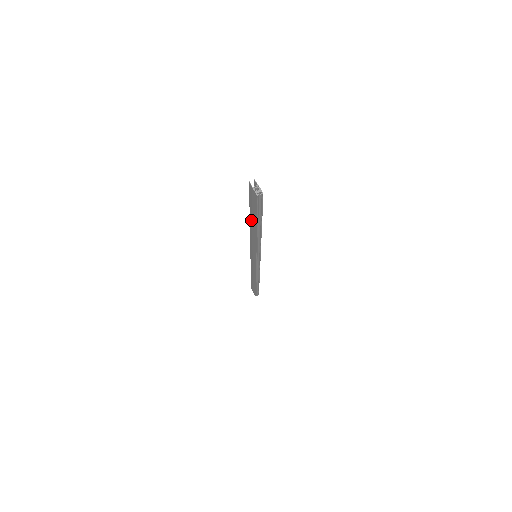
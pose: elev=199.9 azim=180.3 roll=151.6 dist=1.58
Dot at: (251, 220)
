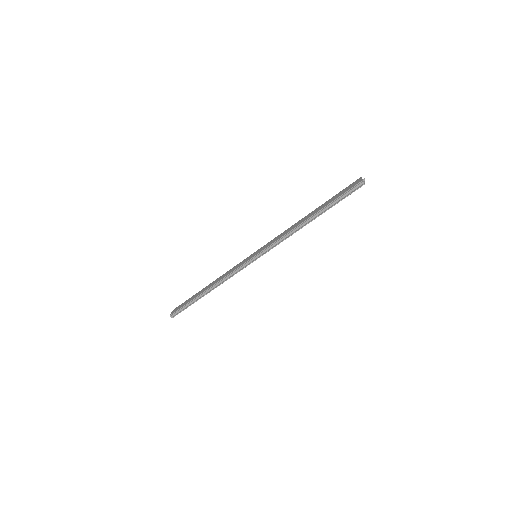
Dot at: (313, 212)
